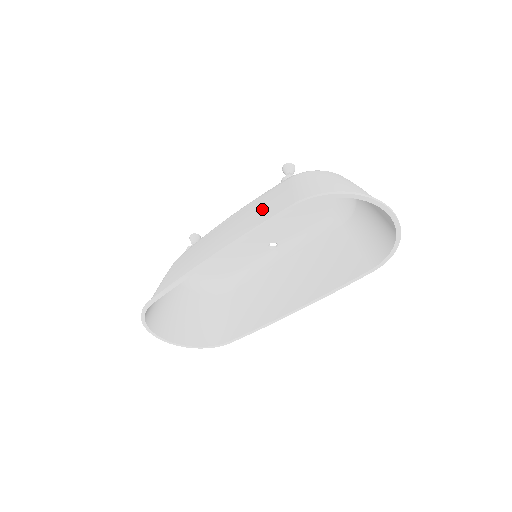
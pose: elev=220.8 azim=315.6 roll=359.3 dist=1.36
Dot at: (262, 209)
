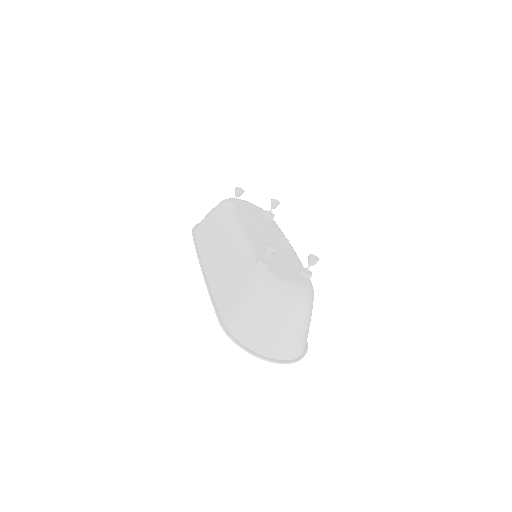
Dot at: (227, 281)
